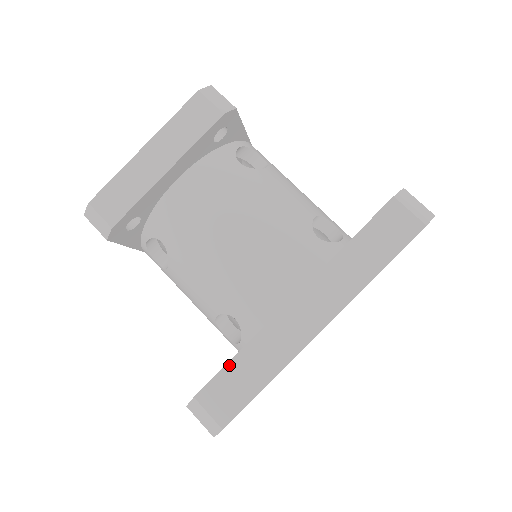
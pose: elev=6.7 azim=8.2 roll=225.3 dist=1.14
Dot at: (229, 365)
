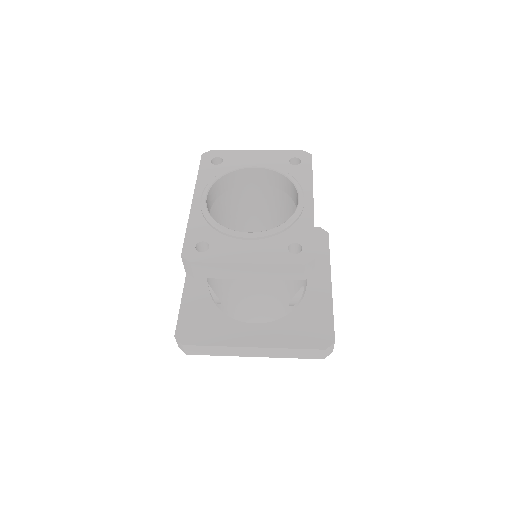
Dot at: (206, 346)
